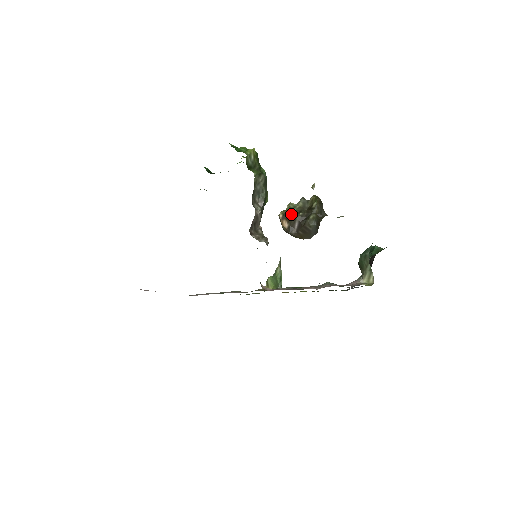
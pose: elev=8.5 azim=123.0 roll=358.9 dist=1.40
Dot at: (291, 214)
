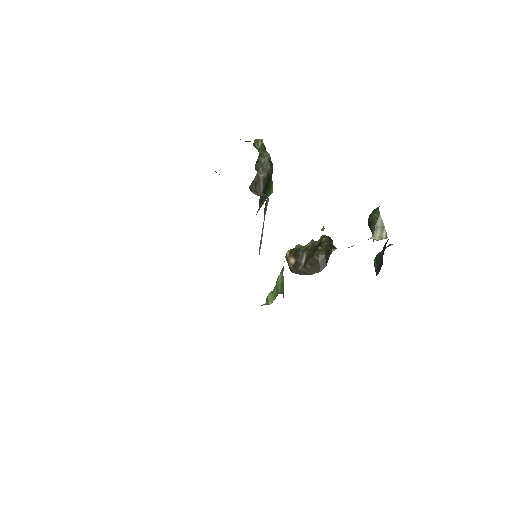
Dot at: (299, 250)
